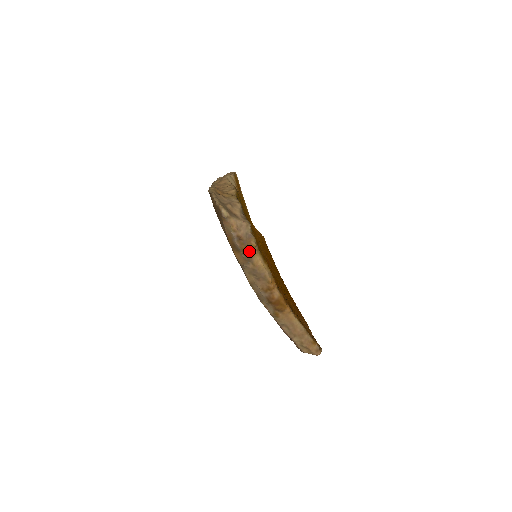
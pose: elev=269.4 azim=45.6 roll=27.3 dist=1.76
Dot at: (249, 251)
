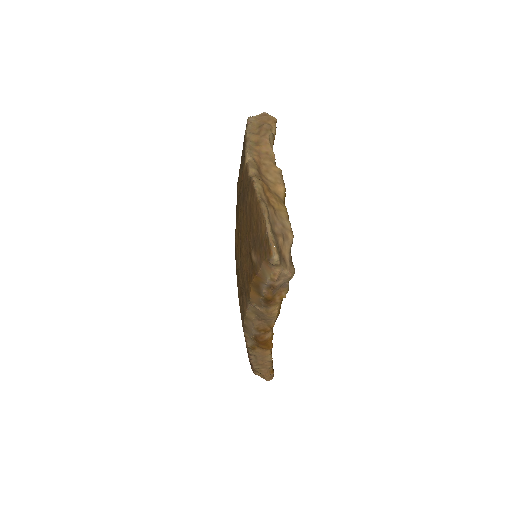
Dot at: (273, 300)
